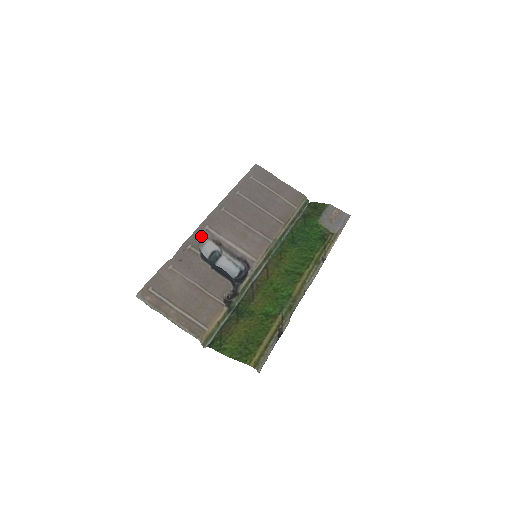
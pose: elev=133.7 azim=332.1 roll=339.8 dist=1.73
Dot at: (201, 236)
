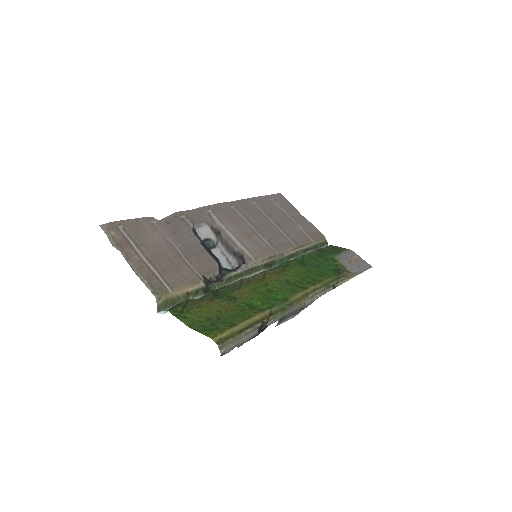
Dot at: (200, 217)
